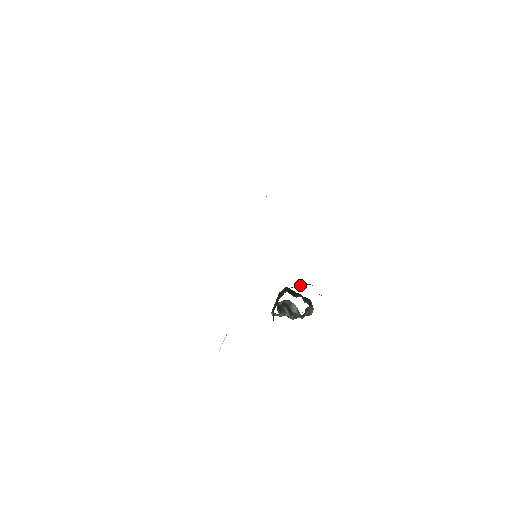
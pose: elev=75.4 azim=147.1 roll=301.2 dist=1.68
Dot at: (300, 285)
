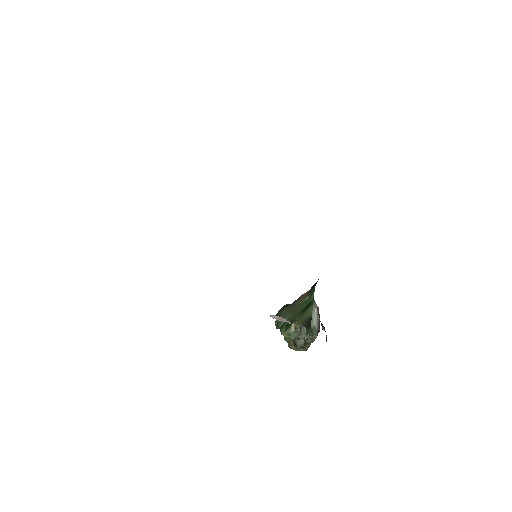
Dot at: occluded
